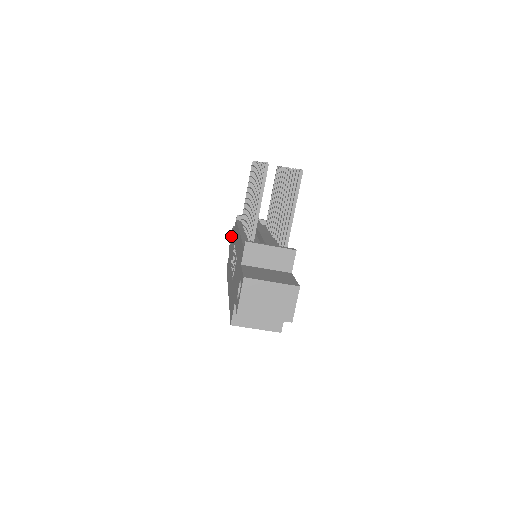
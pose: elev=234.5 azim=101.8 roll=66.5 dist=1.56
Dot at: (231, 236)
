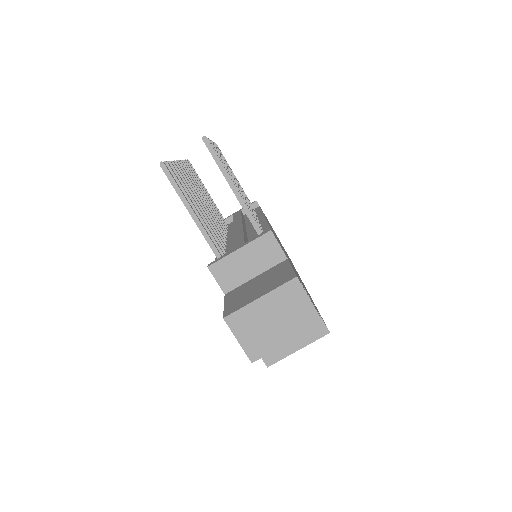
Dot at: occluded
